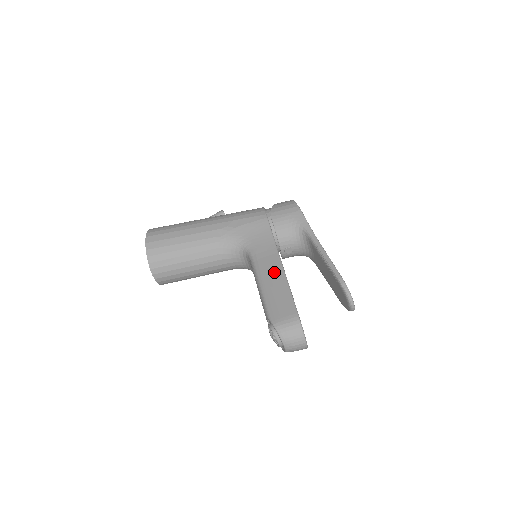
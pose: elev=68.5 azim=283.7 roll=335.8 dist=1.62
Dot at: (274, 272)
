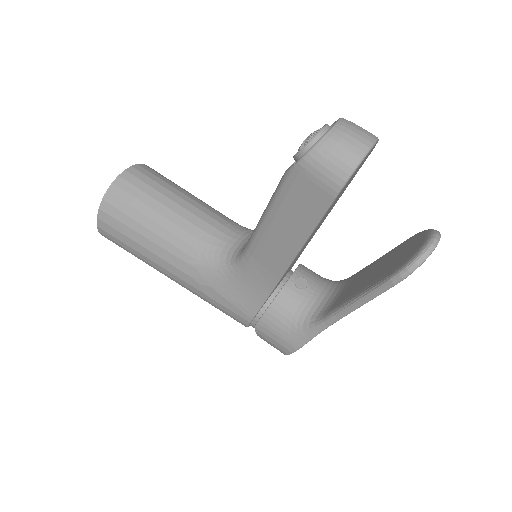
Dot at: occluded
